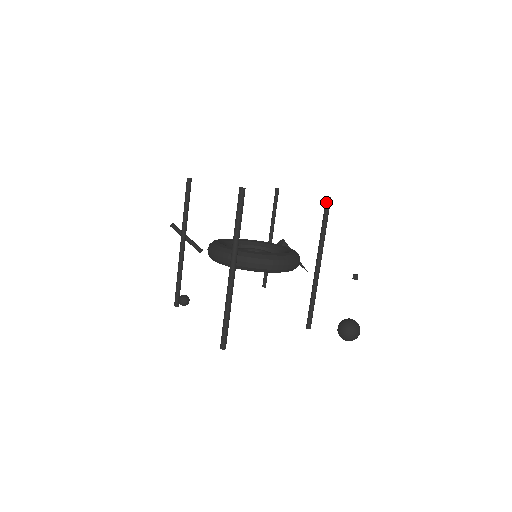
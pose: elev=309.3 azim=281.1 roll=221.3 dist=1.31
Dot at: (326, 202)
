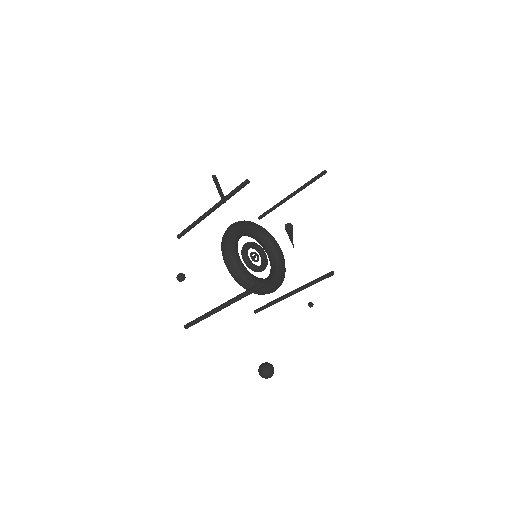
Dot at: (328, 275)
